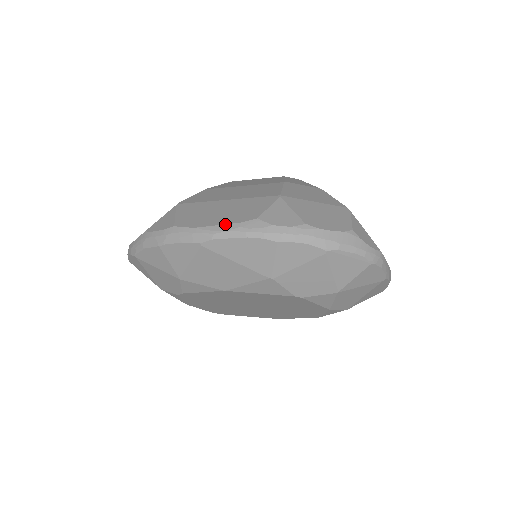
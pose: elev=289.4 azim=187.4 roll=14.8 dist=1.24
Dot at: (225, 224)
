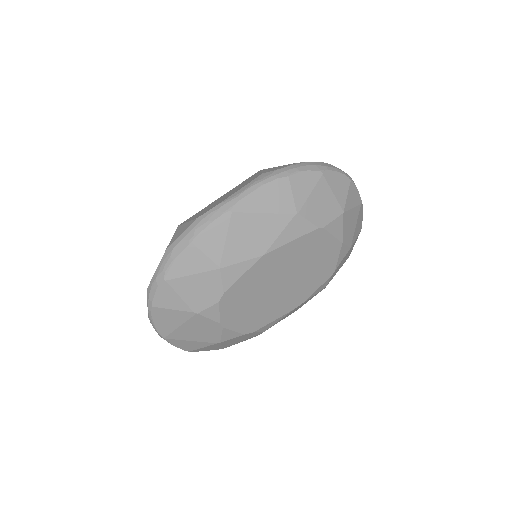
Dot at: (240, 188)
